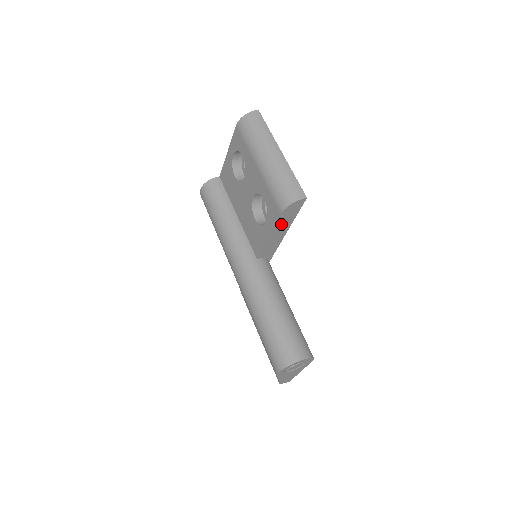
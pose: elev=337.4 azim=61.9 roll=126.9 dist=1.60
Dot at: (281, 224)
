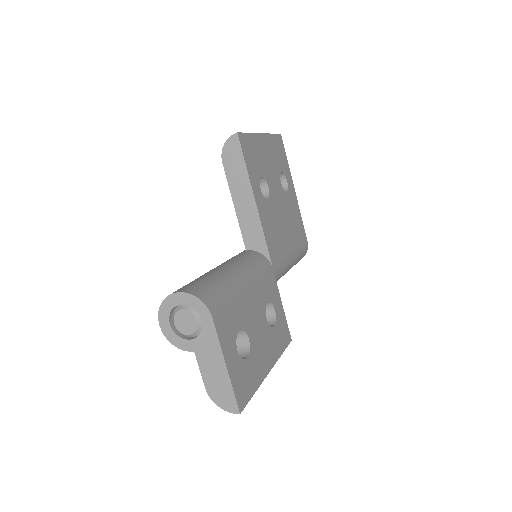
Dot at: (236, 181)
